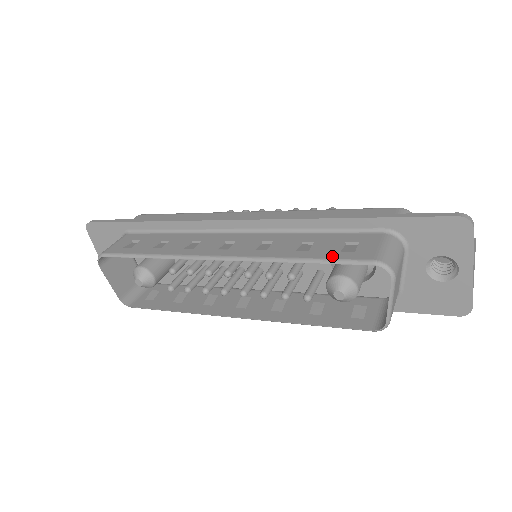
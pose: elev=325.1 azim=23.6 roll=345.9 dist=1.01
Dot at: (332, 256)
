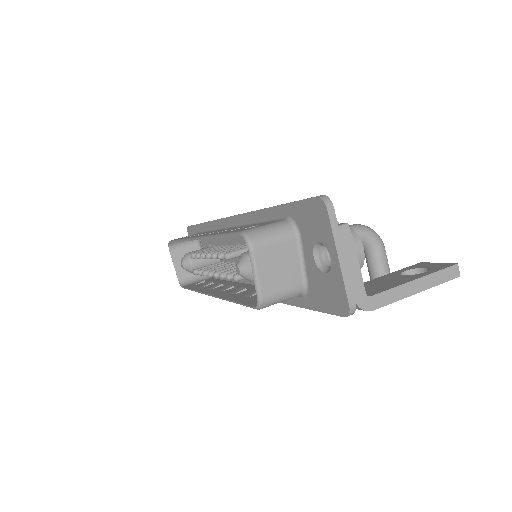
Dot at: (232, 231)
